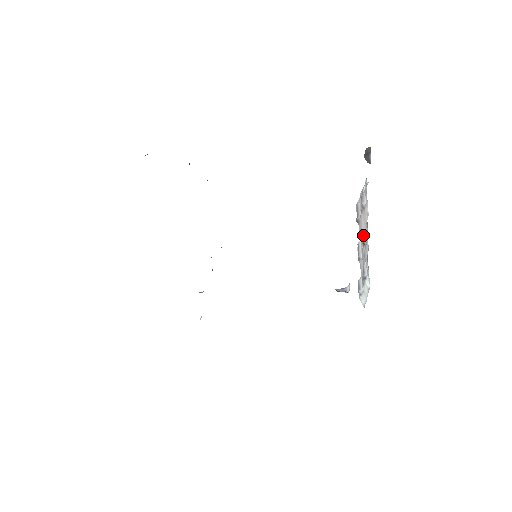
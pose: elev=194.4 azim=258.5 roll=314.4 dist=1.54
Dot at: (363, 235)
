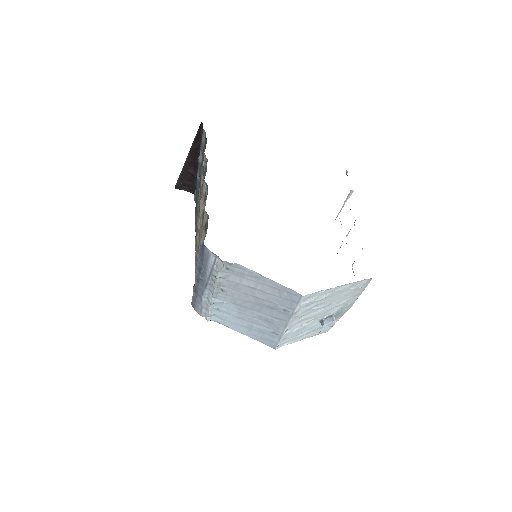
Dot at: occluded
